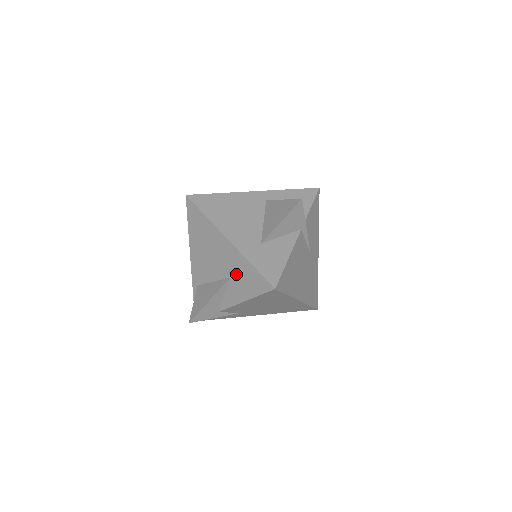
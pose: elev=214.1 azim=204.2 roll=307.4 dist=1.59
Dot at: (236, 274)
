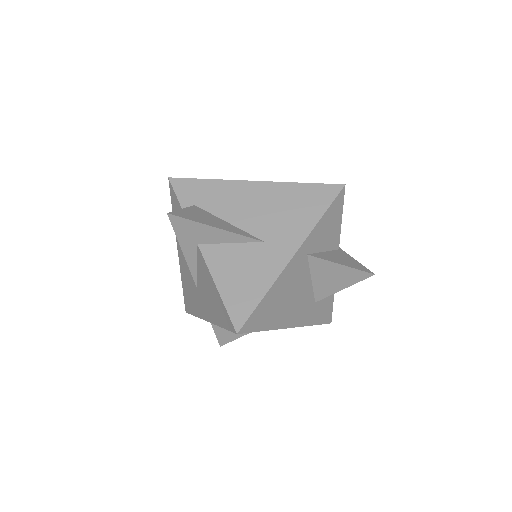
Dot at: occluded
